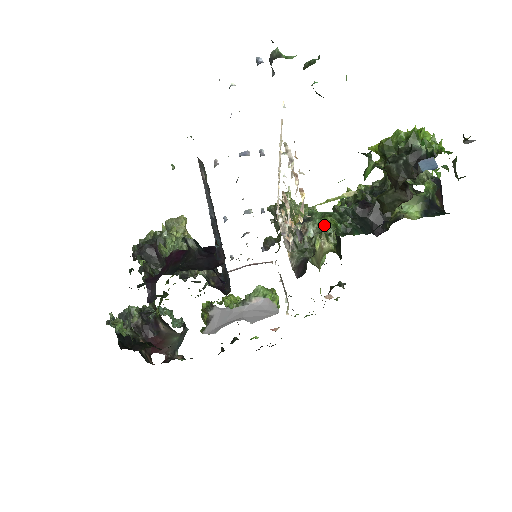
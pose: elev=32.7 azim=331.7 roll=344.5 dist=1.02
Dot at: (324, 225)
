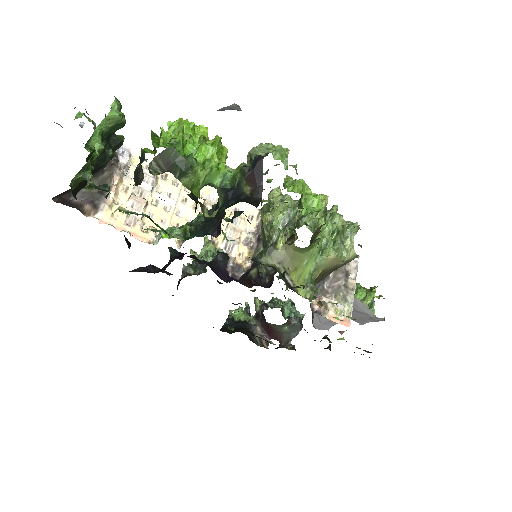
Dot at: (169, 232)
